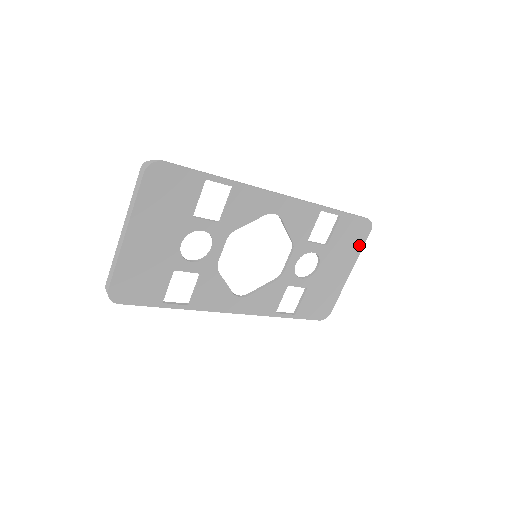
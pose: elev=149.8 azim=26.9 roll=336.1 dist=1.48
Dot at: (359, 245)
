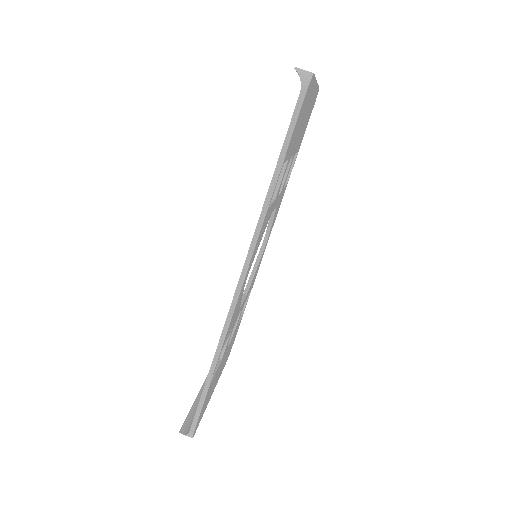
Dot at: (311, 88)
